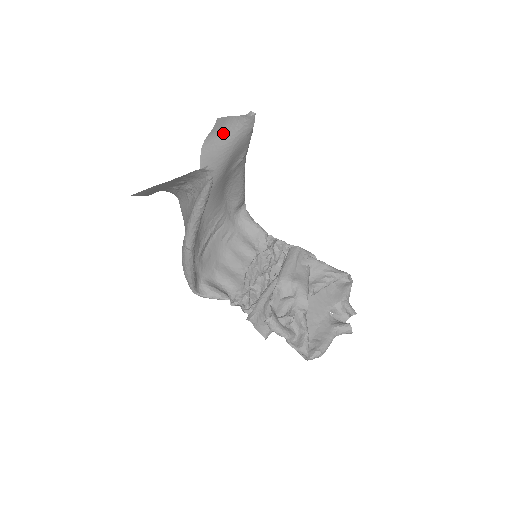
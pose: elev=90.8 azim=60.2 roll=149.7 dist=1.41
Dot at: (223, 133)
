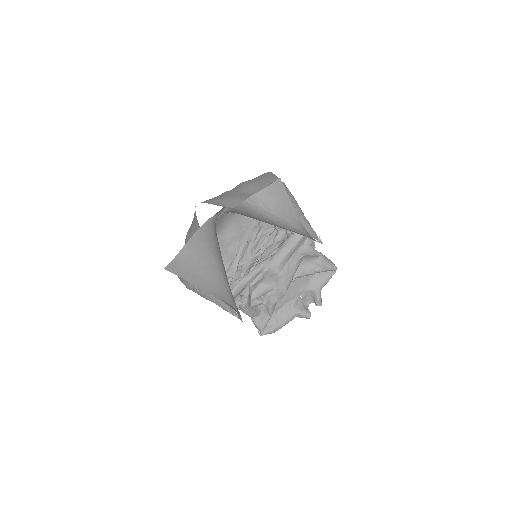
Dot at: (277, 217)
